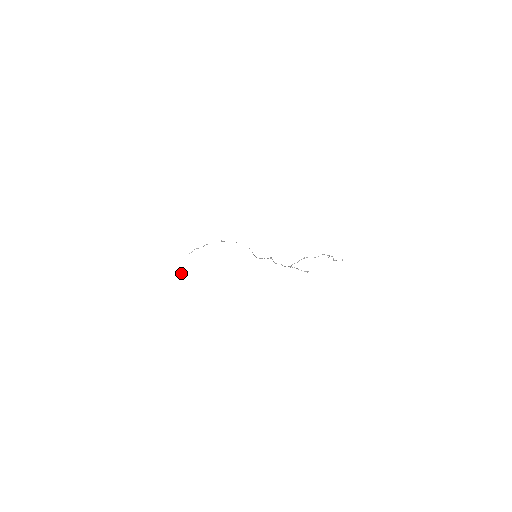
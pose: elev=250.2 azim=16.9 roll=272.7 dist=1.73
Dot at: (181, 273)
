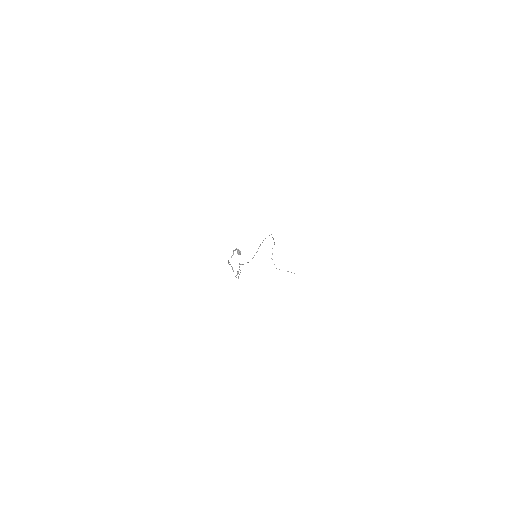
Dot at: (291, 272)
